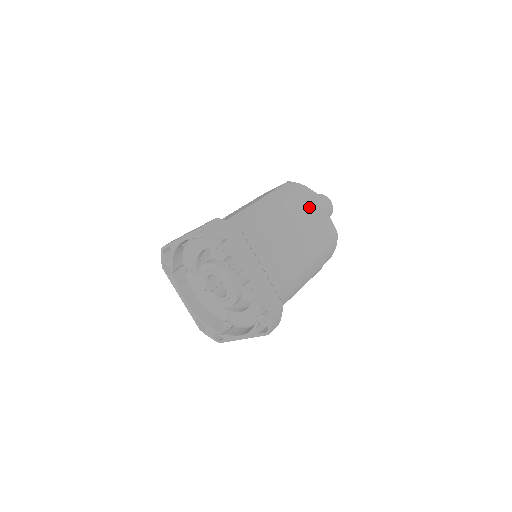
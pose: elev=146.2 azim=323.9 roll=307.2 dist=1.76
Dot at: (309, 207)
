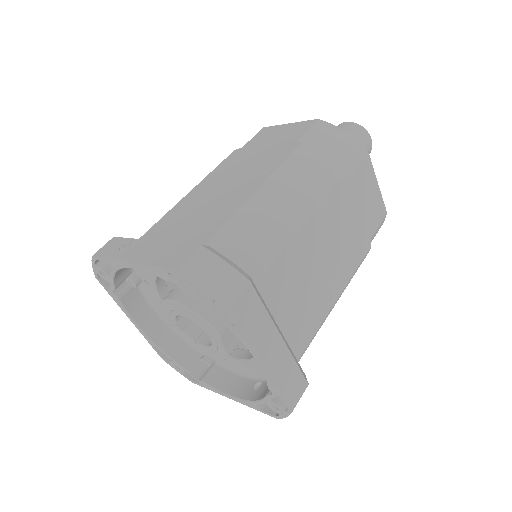
Dot at: (355, 182)
